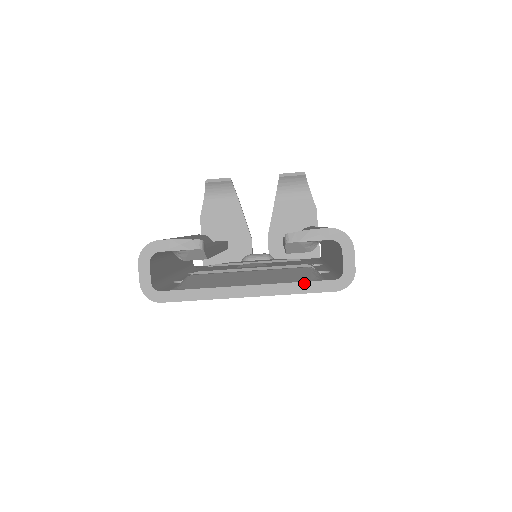
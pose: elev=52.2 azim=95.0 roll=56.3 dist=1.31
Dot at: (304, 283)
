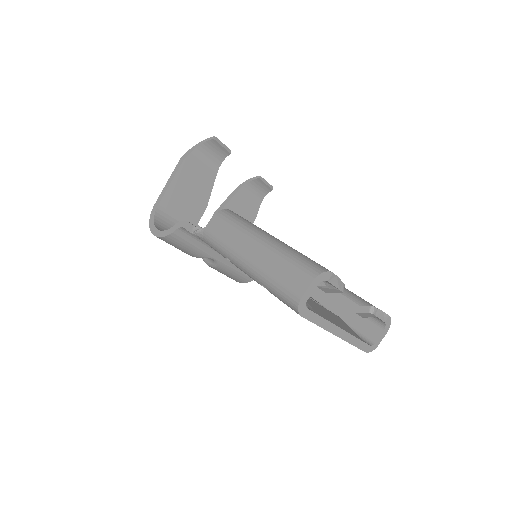
Dot at: (360, 341)
